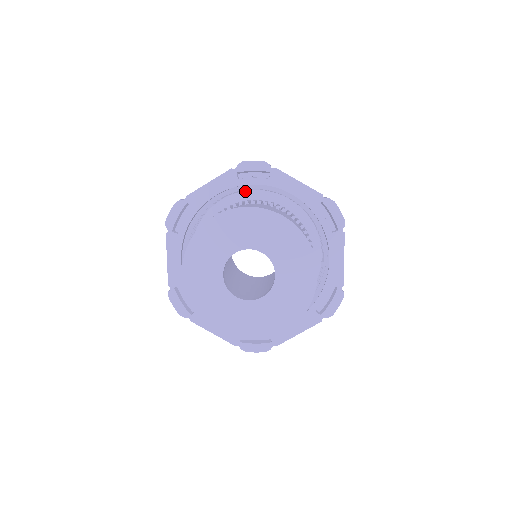
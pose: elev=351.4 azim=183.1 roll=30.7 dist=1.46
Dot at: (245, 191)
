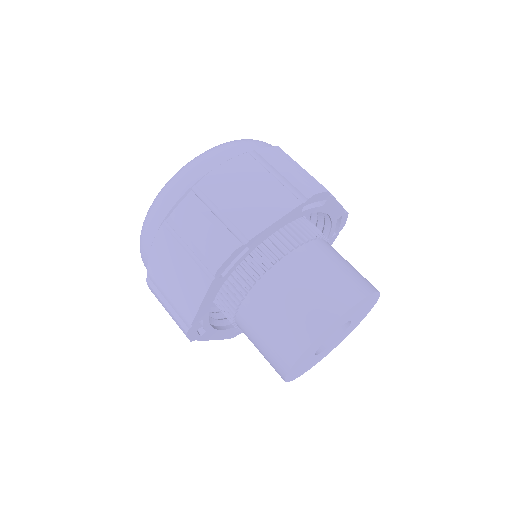
Dot at: occluded
